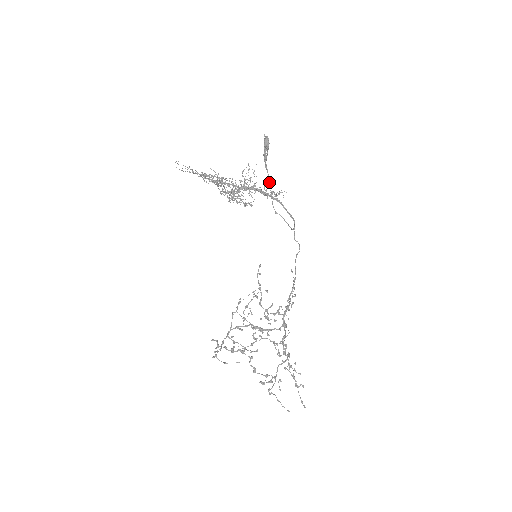
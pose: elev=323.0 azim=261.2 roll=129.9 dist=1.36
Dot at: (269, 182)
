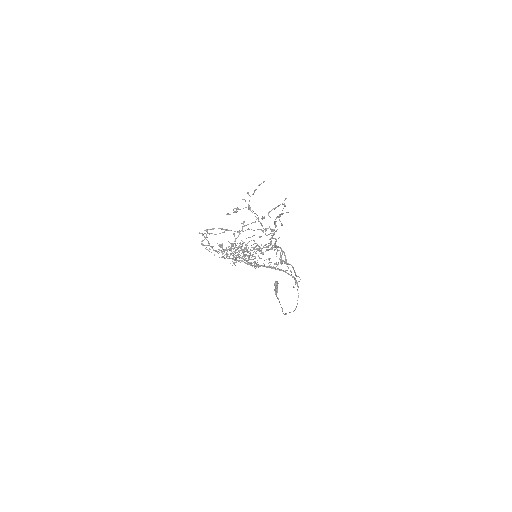
Dot at: (280, 304)
